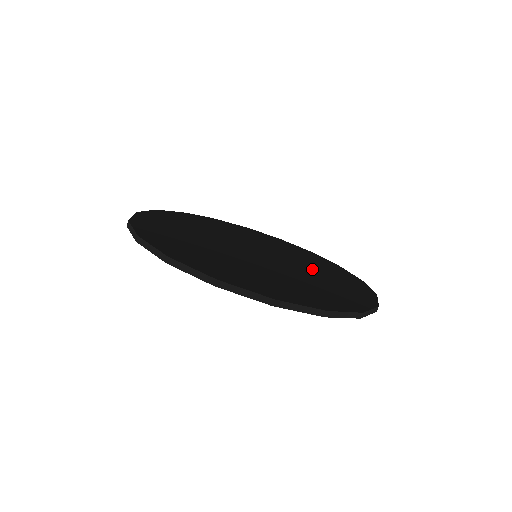
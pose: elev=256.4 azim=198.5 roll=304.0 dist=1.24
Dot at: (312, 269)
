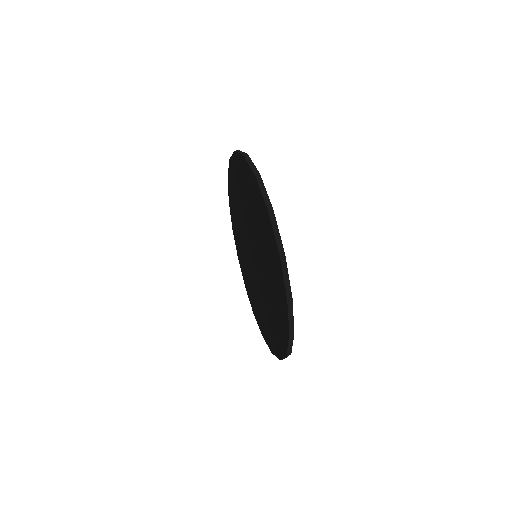
Dot at: occluded
